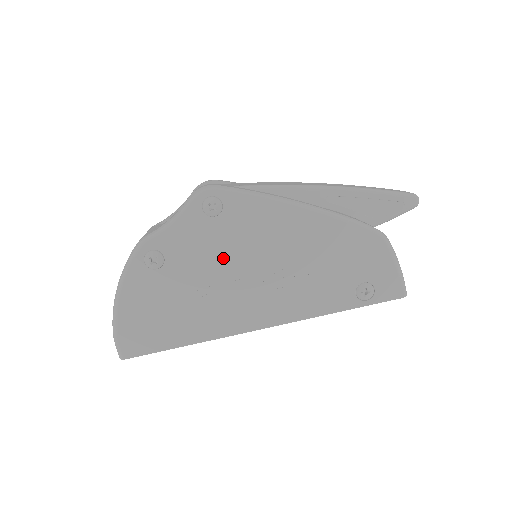
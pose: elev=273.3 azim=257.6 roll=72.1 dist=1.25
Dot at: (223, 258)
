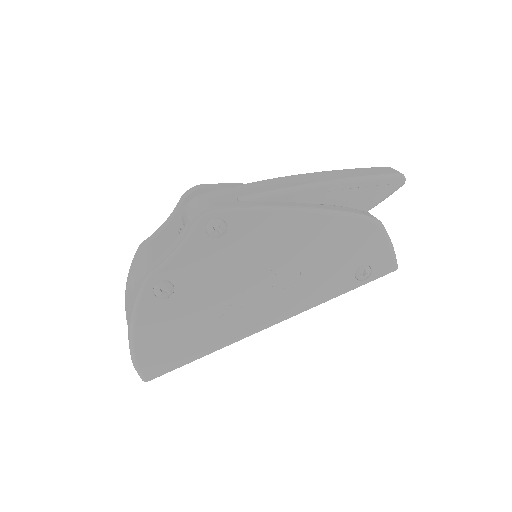
Dot at: (232, 273)
